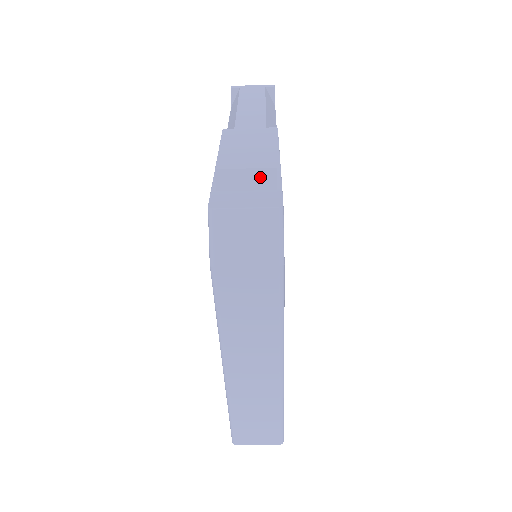
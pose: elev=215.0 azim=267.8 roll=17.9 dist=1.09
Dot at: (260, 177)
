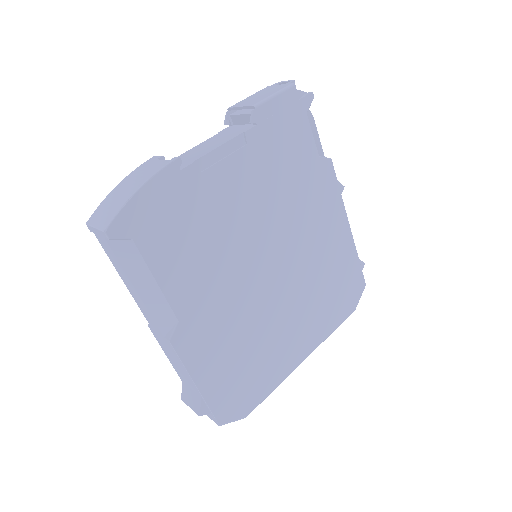
Dot at: occluded
